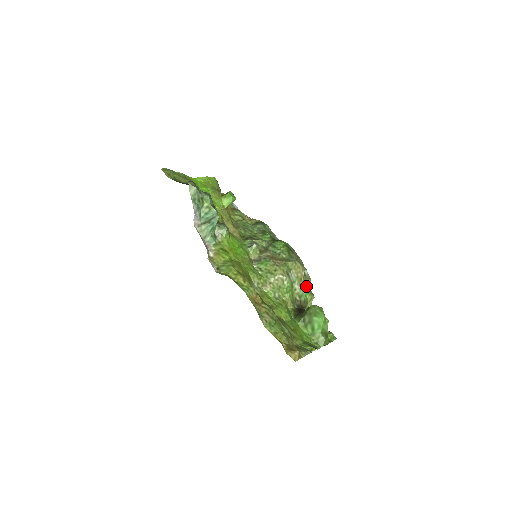
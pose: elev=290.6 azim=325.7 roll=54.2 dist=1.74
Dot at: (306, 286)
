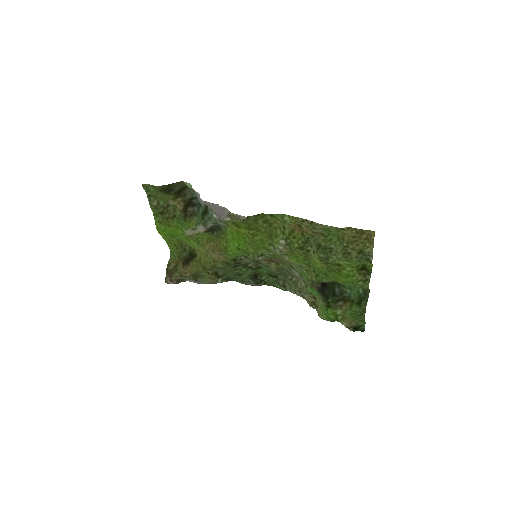
Dot at: (308, 292)
